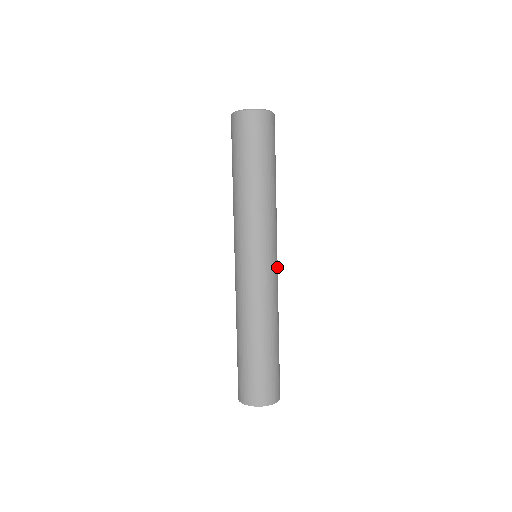
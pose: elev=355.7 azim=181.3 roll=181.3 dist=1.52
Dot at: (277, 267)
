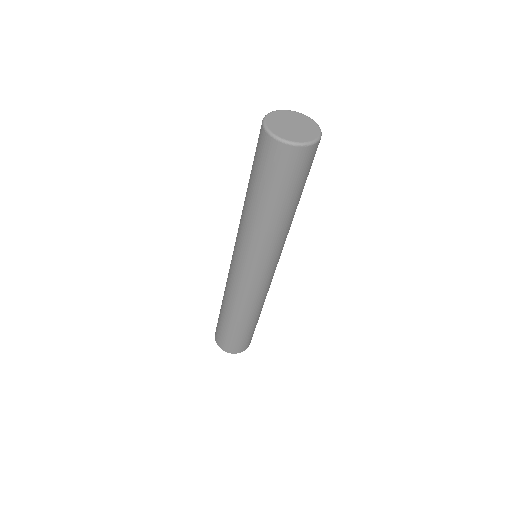
Dot at: (266, 280)
